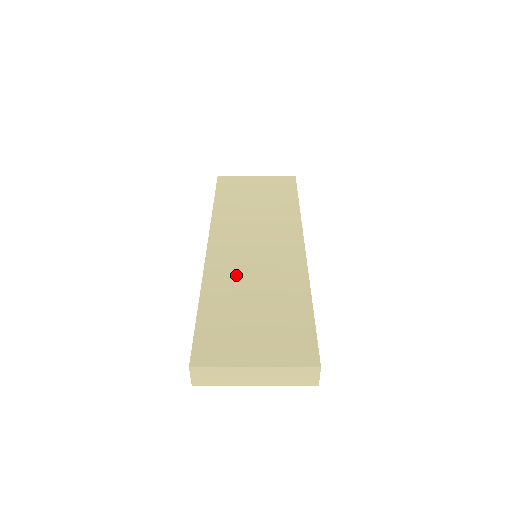
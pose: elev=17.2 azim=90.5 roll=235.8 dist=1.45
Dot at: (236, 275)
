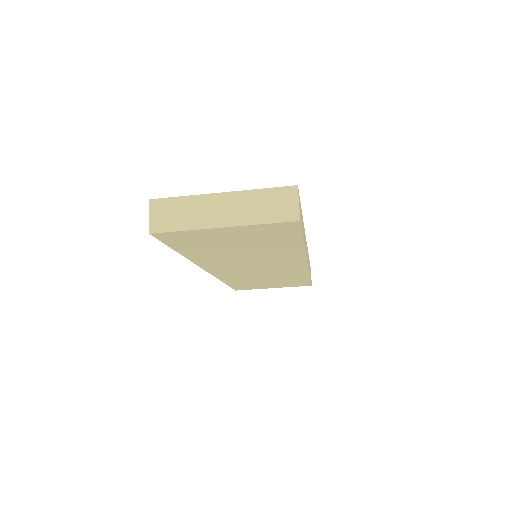
Dot at: occluded
